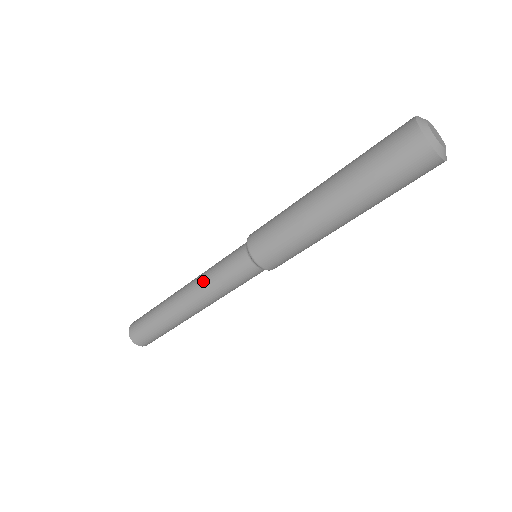
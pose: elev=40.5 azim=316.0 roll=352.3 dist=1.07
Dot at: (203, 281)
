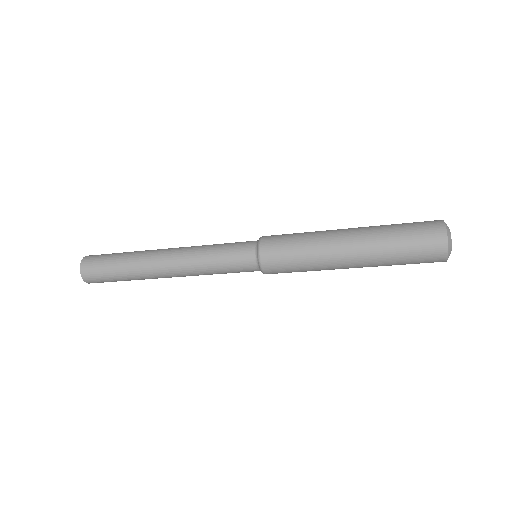
Dot at: (197, 268)
